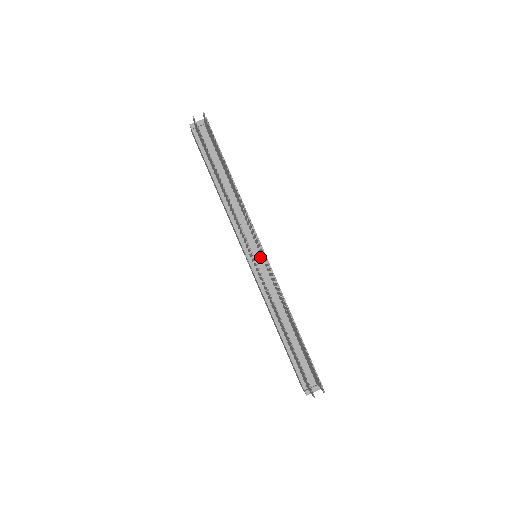
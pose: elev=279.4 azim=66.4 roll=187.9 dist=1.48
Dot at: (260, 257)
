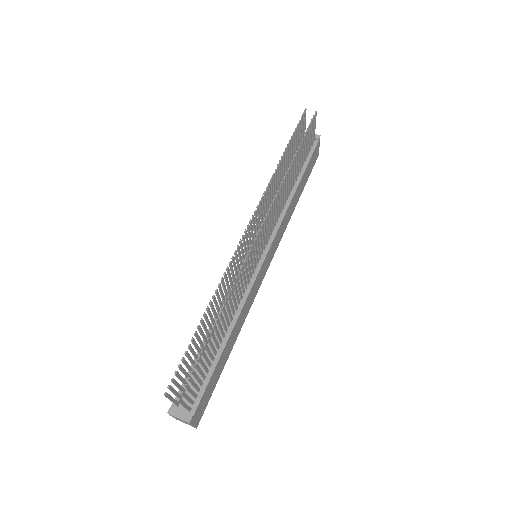
Dot at: occluded
